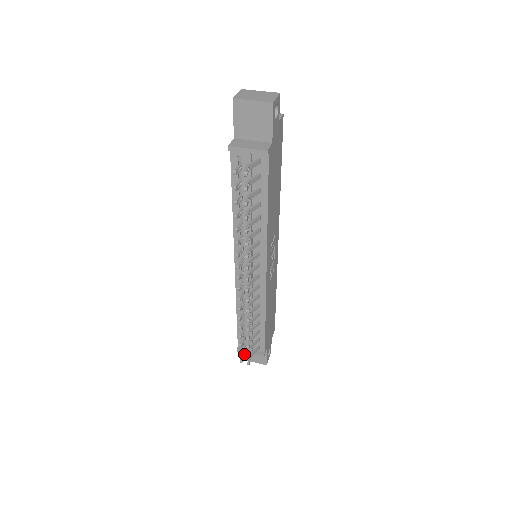
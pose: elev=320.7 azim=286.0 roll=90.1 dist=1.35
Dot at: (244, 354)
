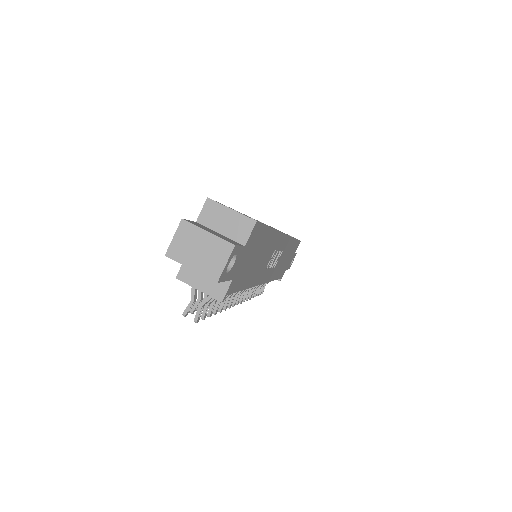
Dot at: occluded
